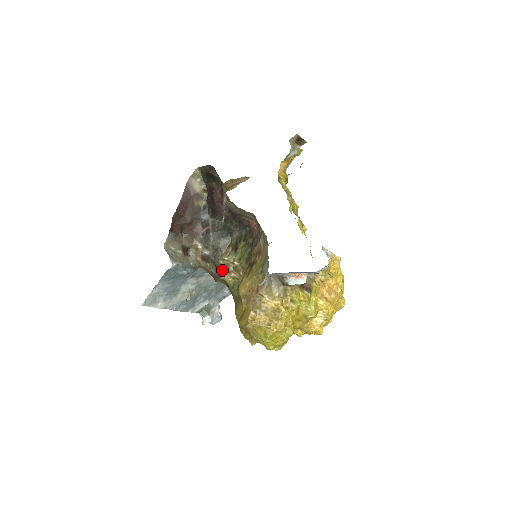
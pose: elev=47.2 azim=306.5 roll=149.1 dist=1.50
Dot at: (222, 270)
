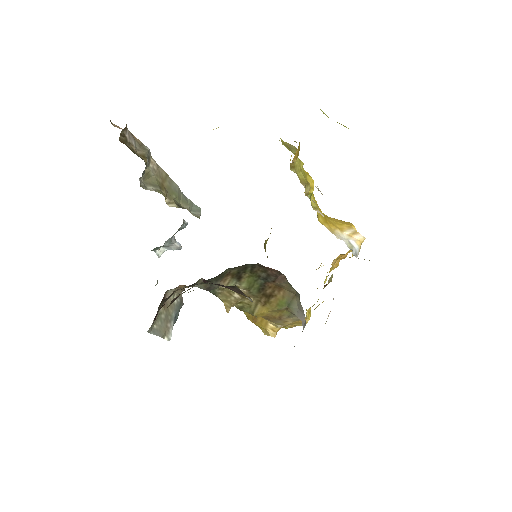
Dot at: (224, 300)
